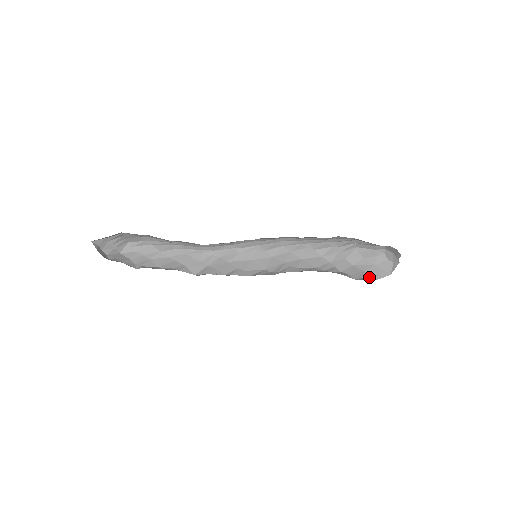
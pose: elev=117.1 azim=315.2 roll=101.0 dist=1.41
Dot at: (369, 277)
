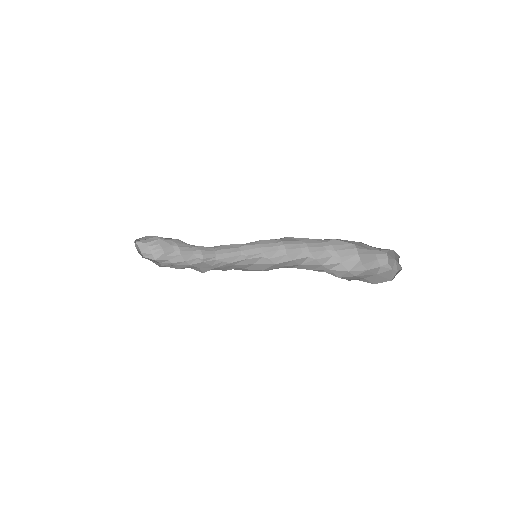
Dot at: (367, 281)
